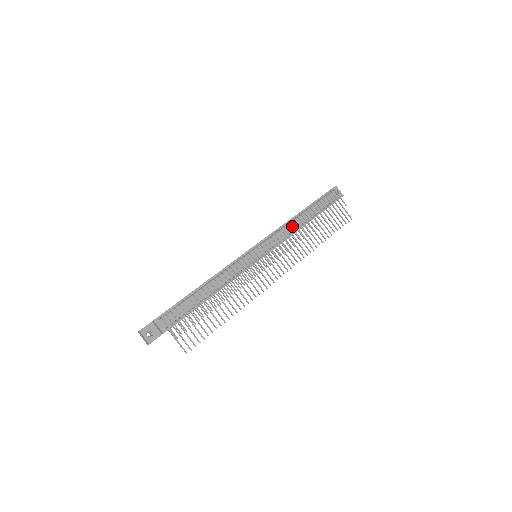
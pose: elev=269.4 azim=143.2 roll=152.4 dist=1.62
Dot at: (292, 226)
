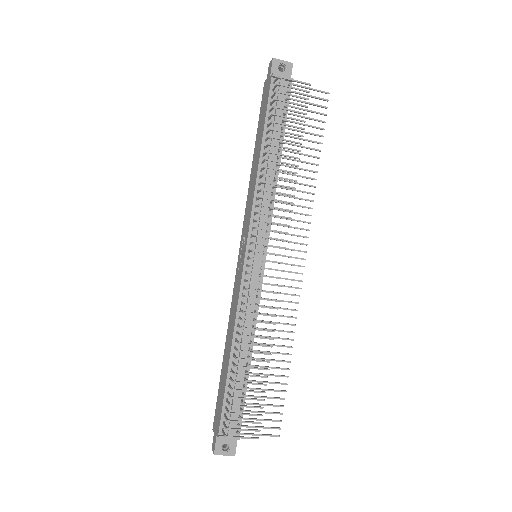
Dot at: (267, 181)
